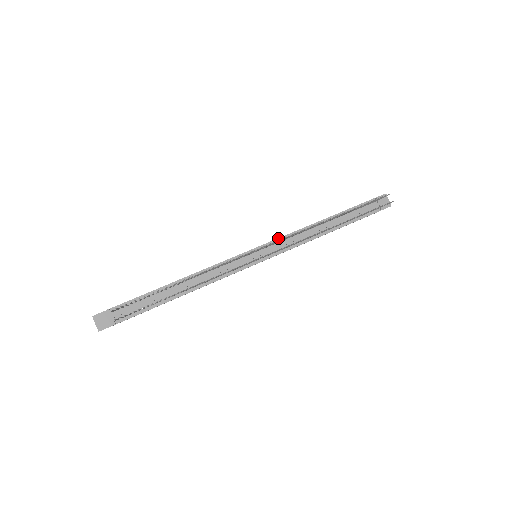
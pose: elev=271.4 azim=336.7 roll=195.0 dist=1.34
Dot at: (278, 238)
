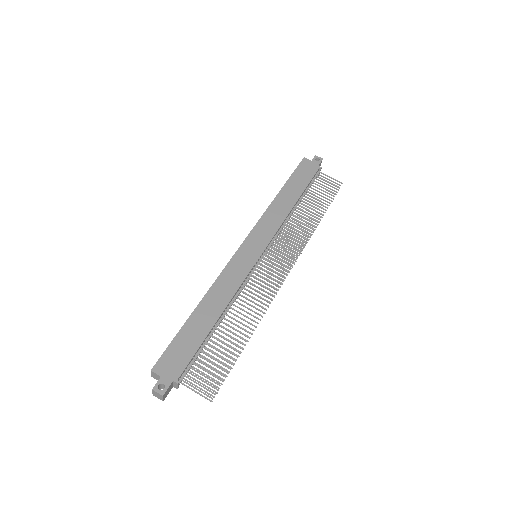
Dot at: (274, 236)
